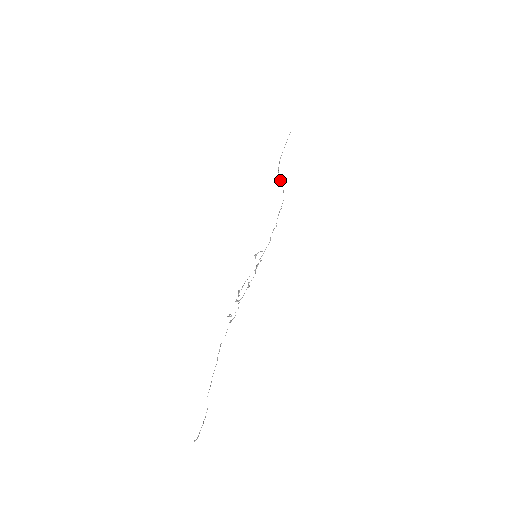
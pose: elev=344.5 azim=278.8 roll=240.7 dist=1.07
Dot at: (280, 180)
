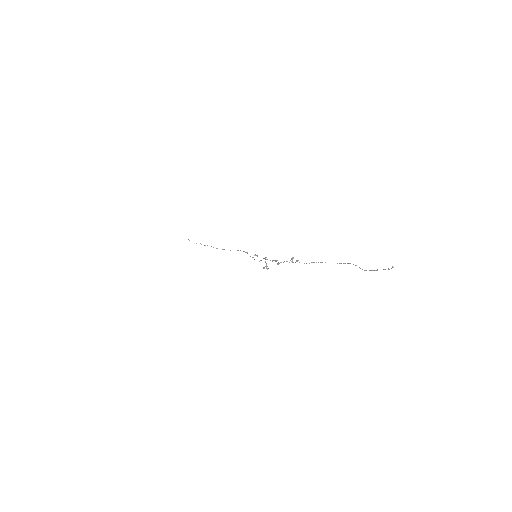
Dot at: (211, 246)
